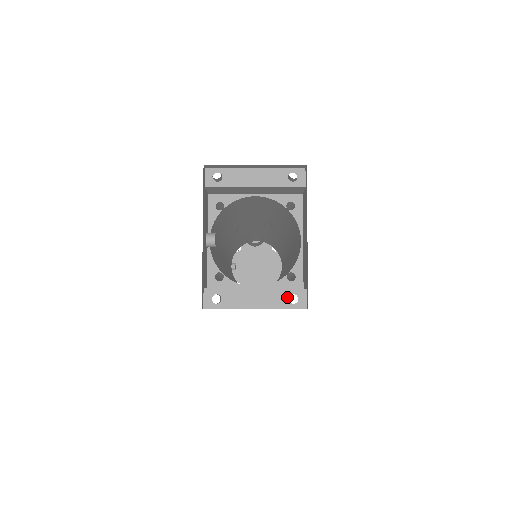
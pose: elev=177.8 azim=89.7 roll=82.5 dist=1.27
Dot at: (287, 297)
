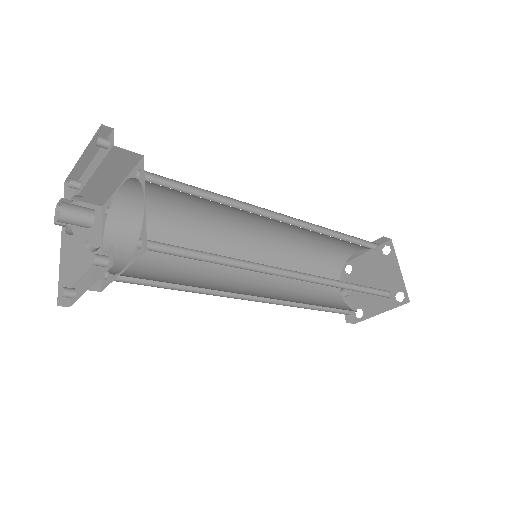
Dot at: occluded
